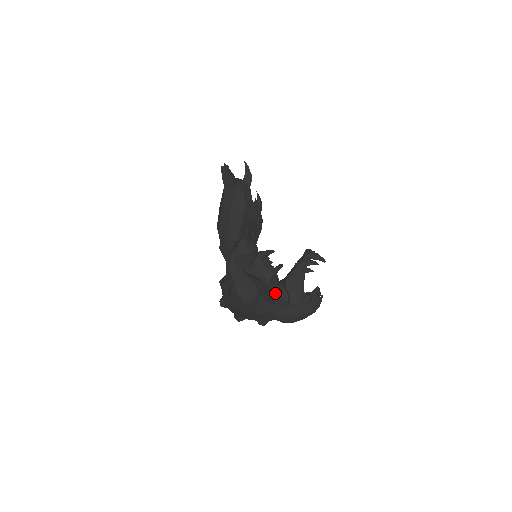
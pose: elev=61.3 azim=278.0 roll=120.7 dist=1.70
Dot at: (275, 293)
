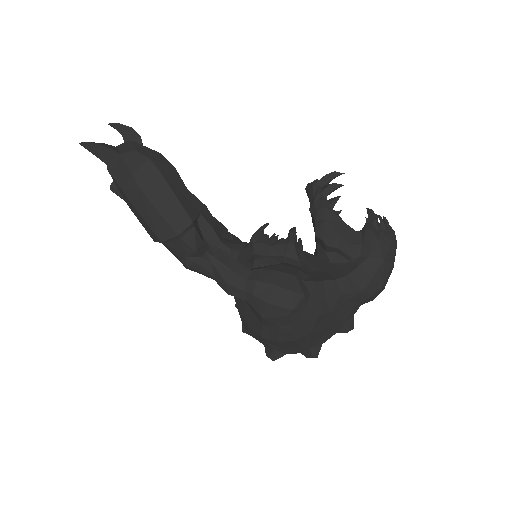
Dot at: (322, 268)
